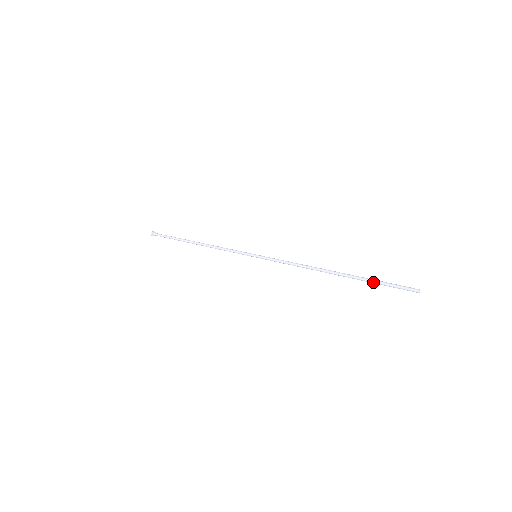
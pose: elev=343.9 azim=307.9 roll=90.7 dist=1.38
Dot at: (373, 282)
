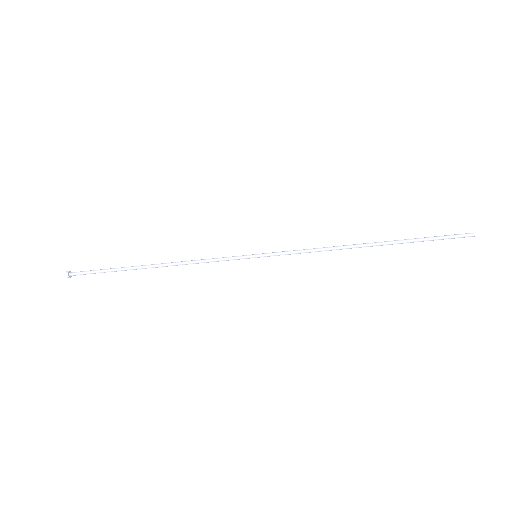
Dot at: (421, 239)
